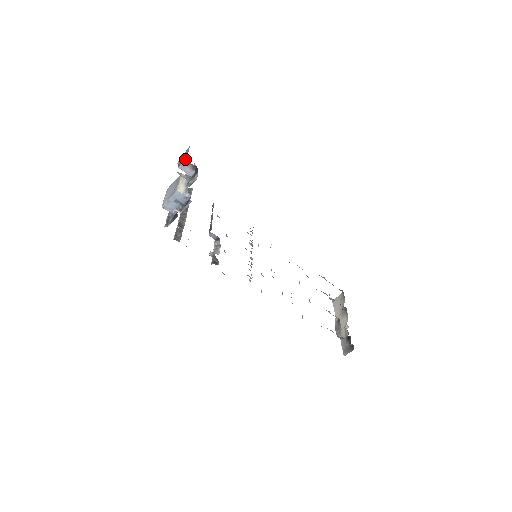
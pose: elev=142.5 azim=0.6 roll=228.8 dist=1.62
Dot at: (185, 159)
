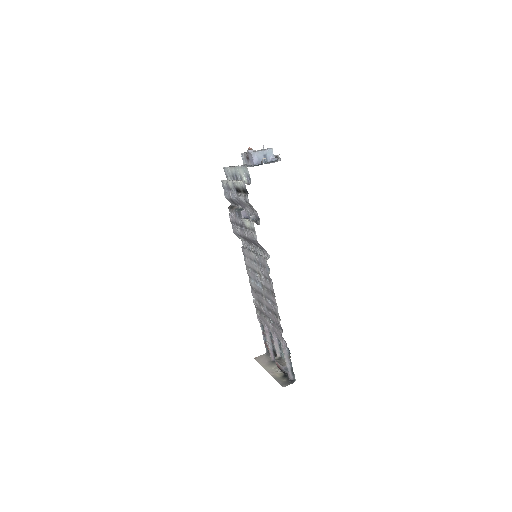
Dot at: (254, 150)
